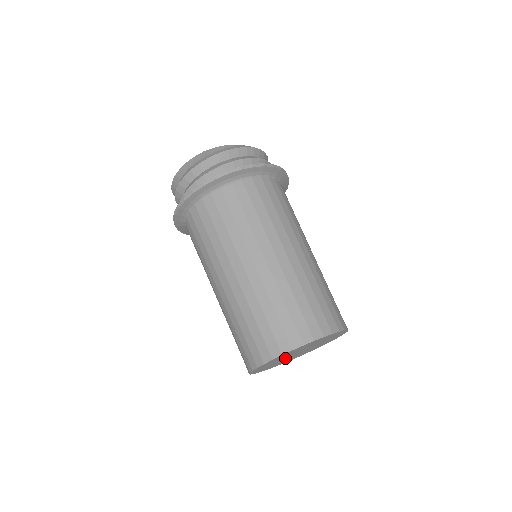
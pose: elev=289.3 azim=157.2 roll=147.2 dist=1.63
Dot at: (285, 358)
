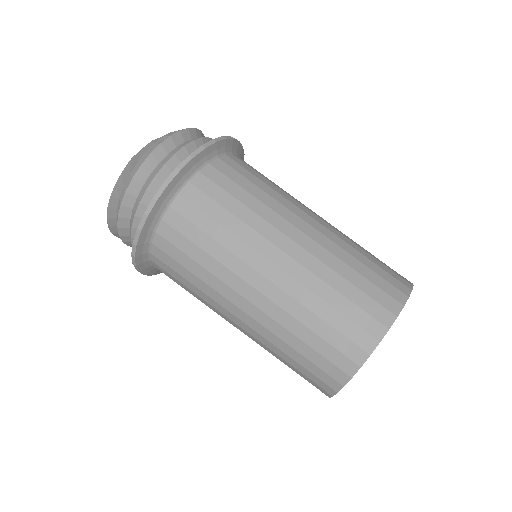
Dot at: occluded
